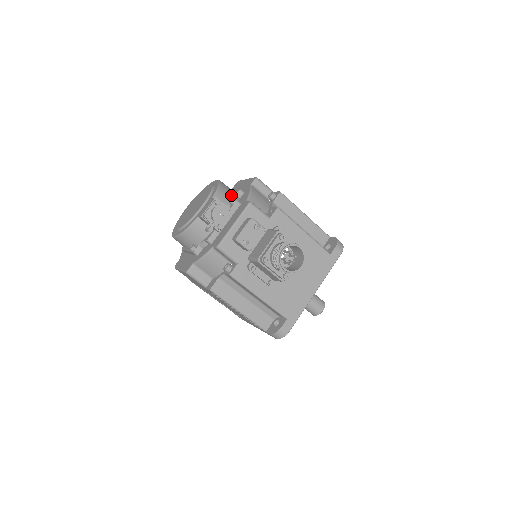
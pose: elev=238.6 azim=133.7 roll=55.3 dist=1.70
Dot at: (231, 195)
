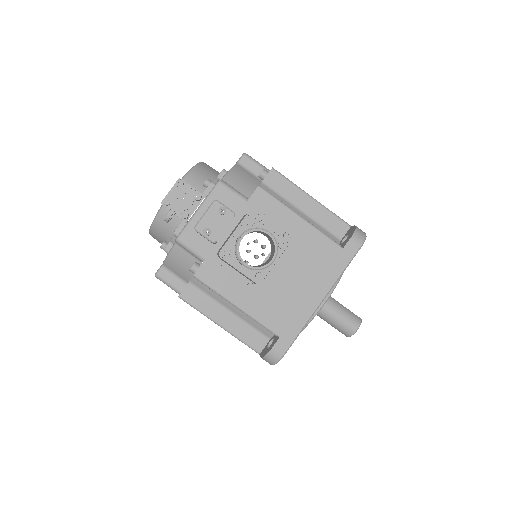
Dot at: (210, 177)
